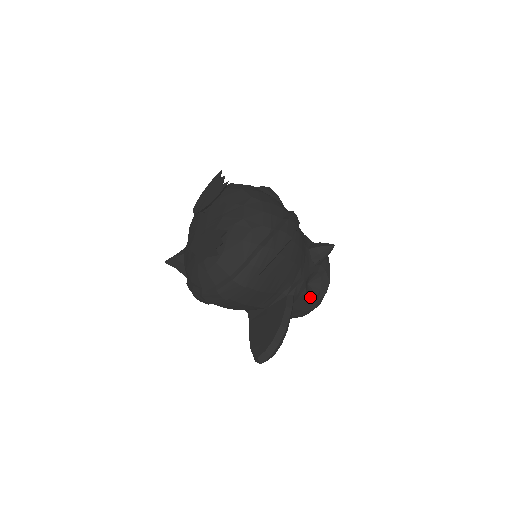
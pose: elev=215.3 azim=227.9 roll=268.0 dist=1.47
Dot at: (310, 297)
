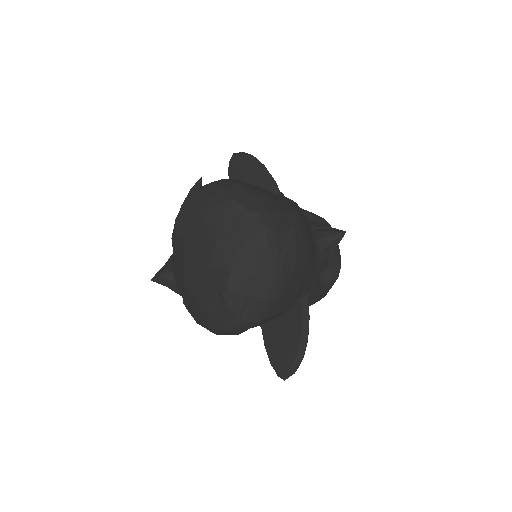
Dot at: (323, 290)
